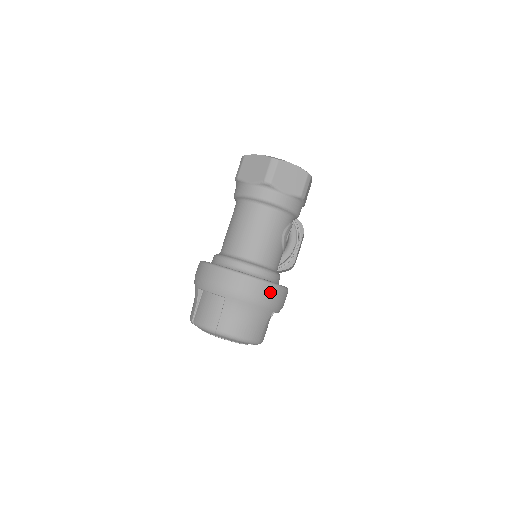
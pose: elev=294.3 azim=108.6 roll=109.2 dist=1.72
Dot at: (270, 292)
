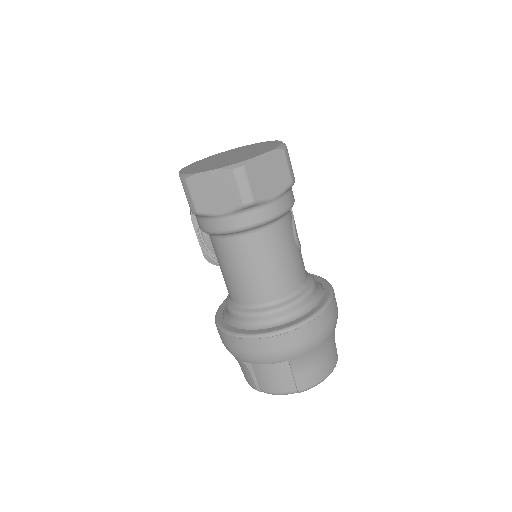
Dot at: (328, 317)
